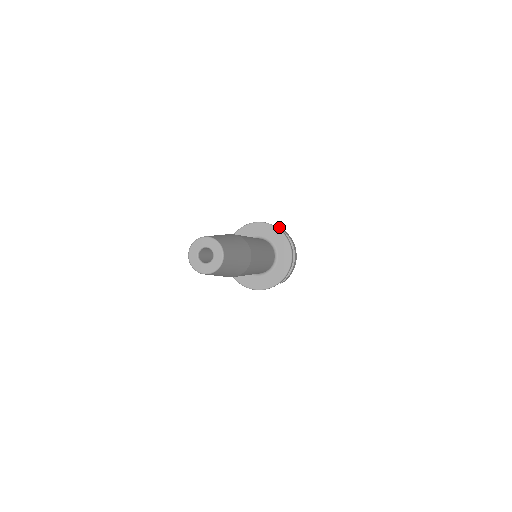
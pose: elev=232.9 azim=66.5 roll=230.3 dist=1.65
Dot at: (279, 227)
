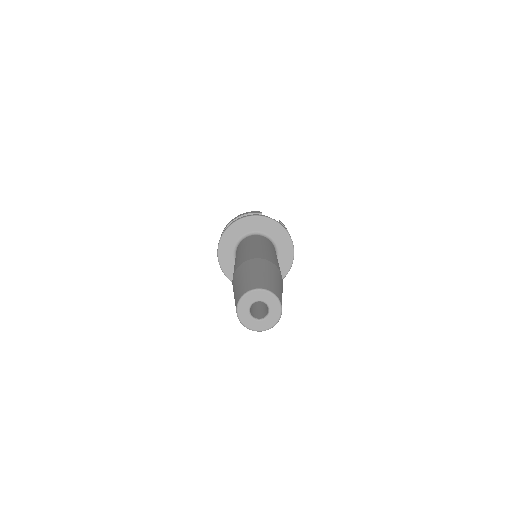
Dot at: occluded
